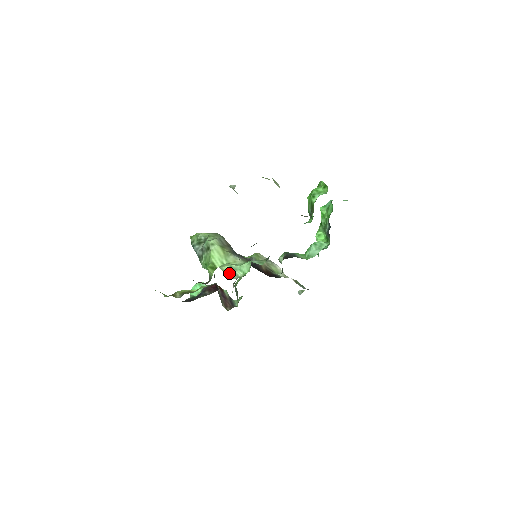
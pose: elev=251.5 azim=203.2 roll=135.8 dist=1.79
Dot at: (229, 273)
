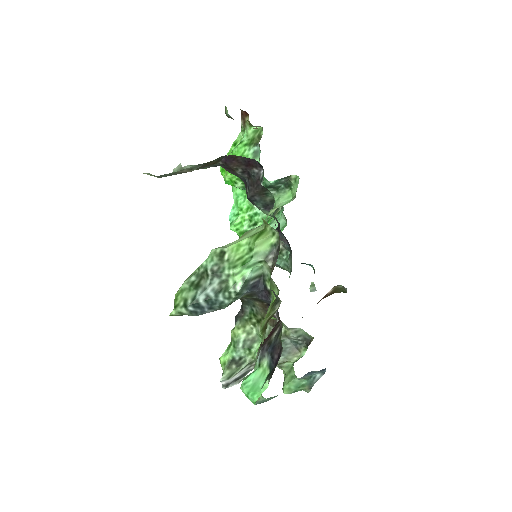
Dot at: occluded
